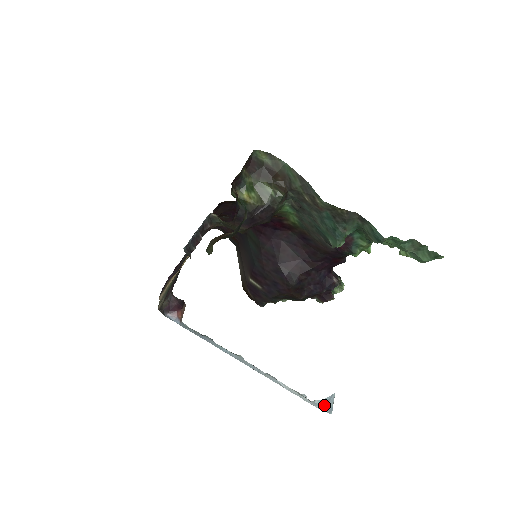
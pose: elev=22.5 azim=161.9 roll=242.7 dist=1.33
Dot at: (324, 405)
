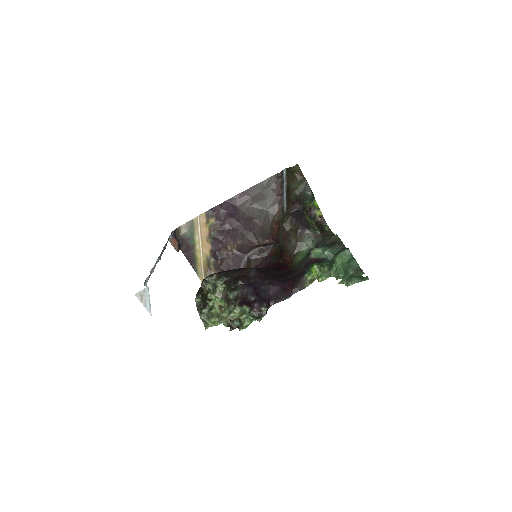
Dot at: occluded
